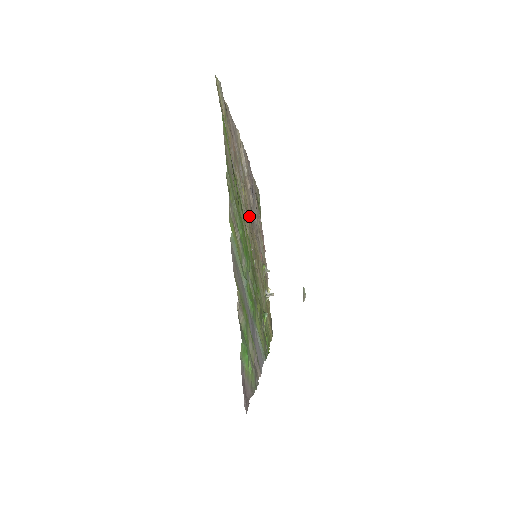
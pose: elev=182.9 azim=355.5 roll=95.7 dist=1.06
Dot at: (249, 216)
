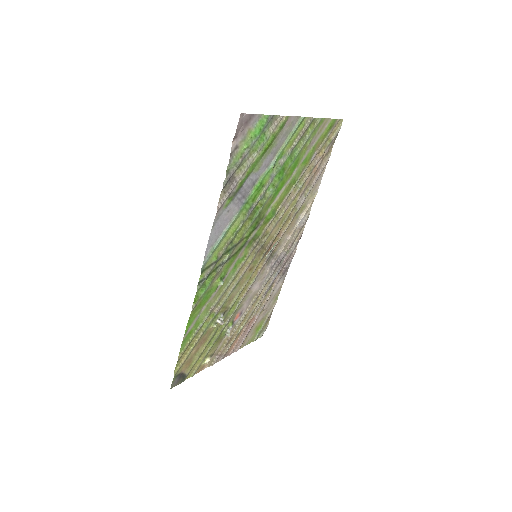
Dot at: (279, 231)
